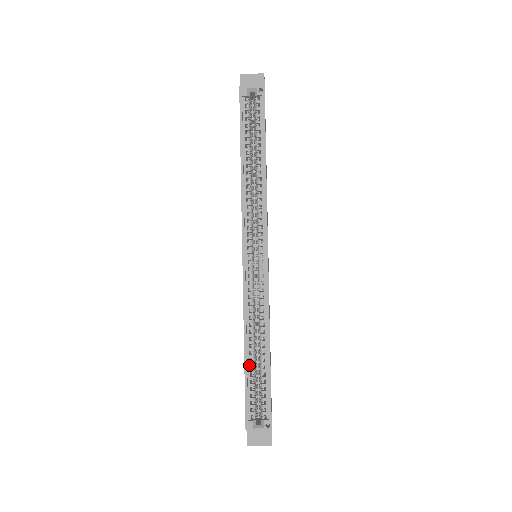
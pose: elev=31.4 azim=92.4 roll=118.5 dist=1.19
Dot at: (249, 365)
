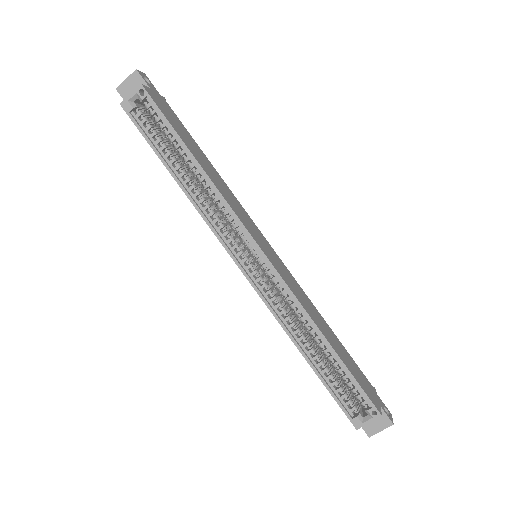
Dot at: (318, 367)
